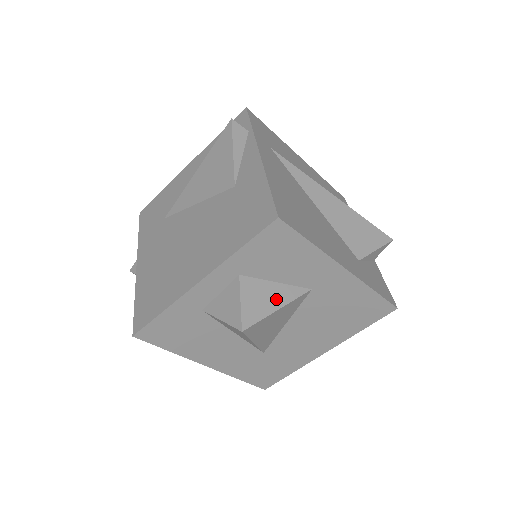
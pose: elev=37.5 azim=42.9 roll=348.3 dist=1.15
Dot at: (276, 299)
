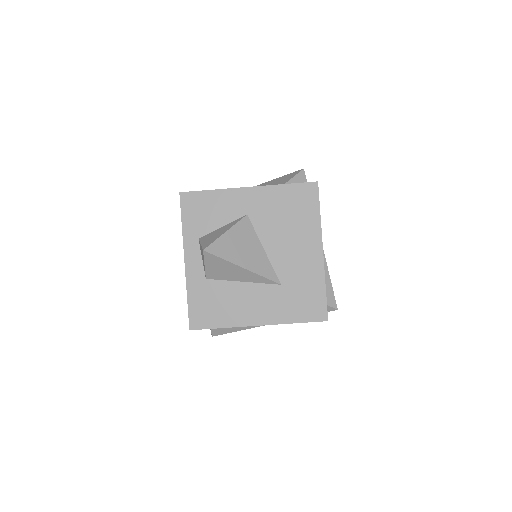
Dot at: (223, 231)
